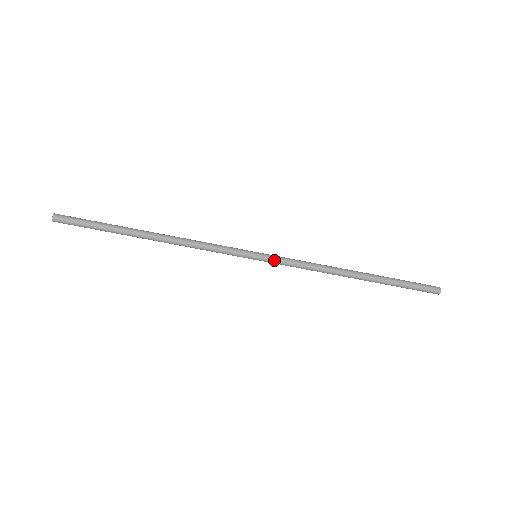
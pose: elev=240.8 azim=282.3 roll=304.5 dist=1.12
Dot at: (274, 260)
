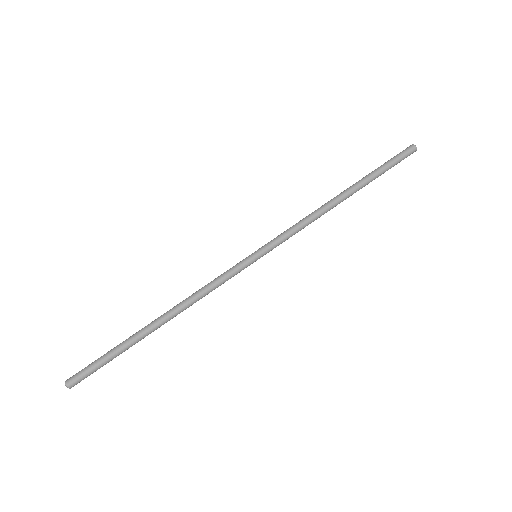
Dot at: (273, 246)
